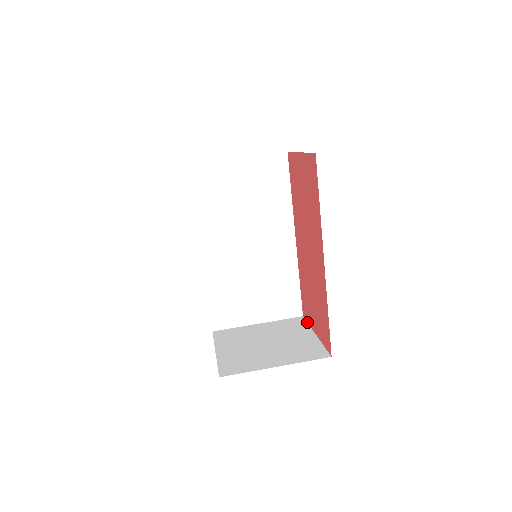
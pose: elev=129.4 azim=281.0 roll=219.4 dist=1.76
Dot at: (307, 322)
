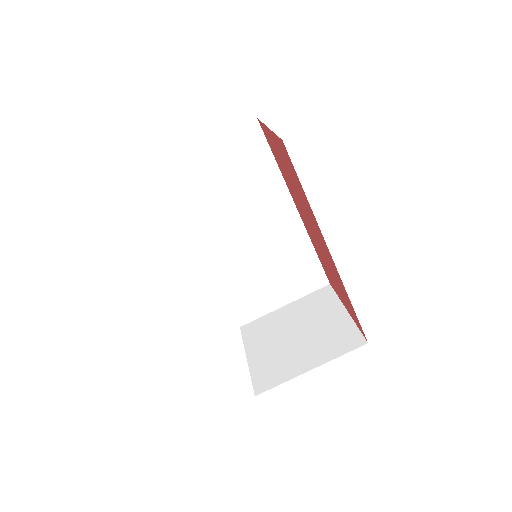
Dot at: (335, 293)
